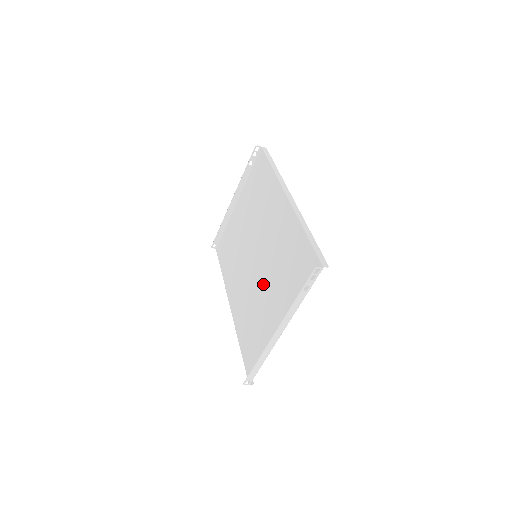
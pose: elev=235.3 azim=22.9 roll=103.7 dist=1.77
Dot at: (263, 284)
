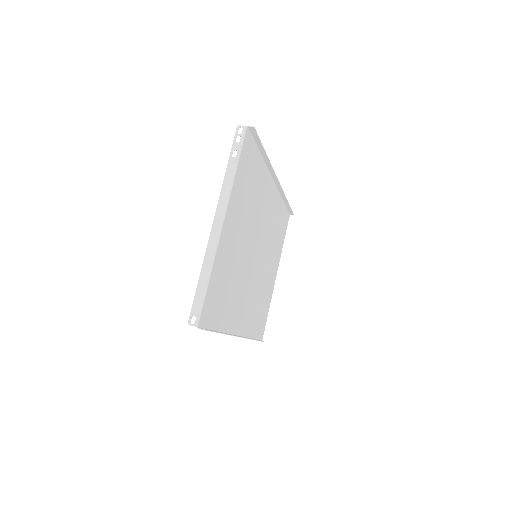
Dot at: (244, 249)
